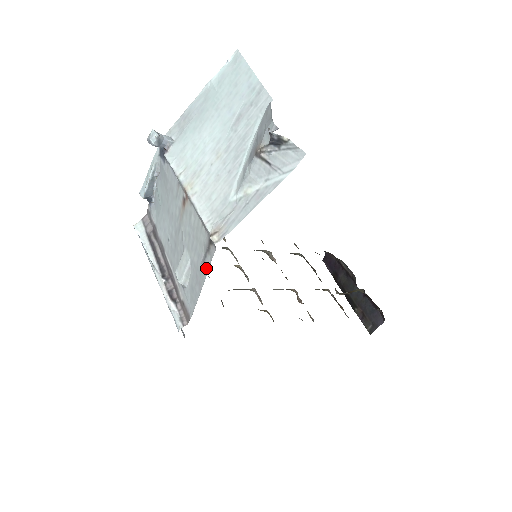
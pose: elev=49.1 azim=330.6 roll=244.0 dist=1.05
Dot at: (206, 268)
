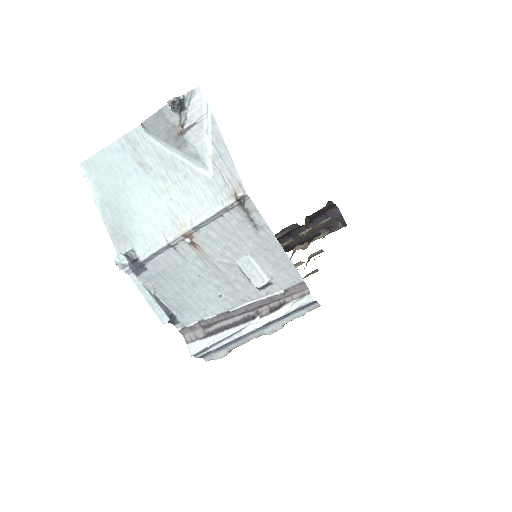
Dot at: (263, 225)
